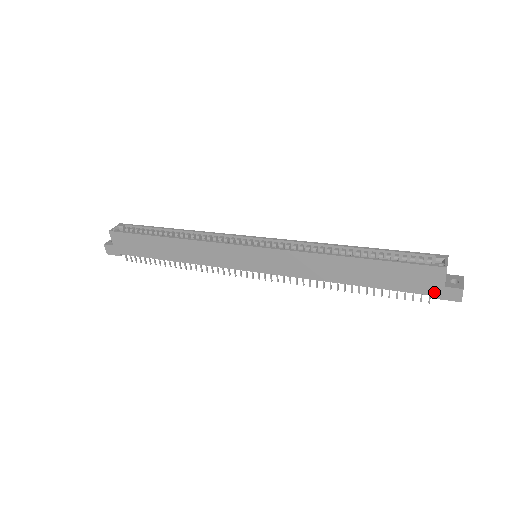
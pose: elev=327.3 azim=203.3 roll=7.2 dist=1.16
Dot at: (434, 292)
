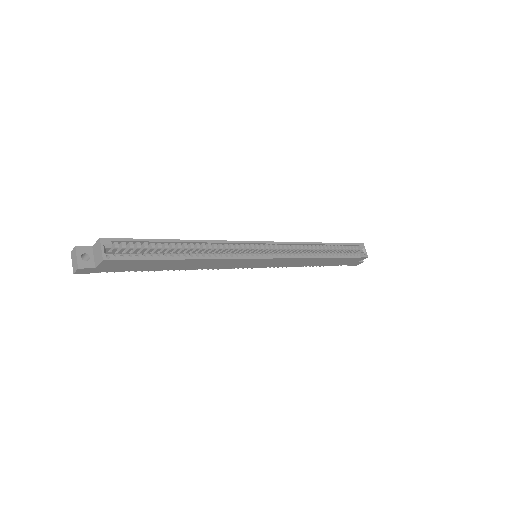
Dot at: (350, 264)
